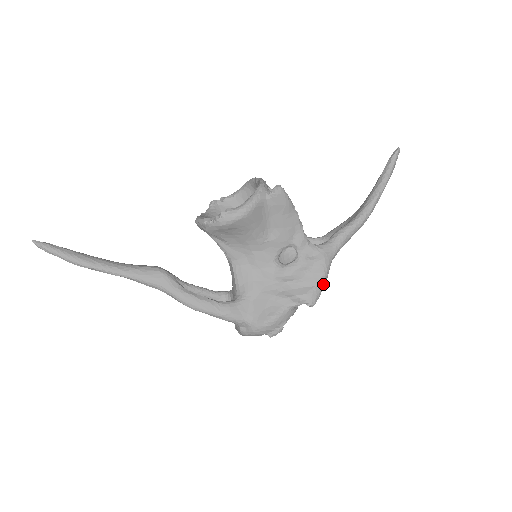
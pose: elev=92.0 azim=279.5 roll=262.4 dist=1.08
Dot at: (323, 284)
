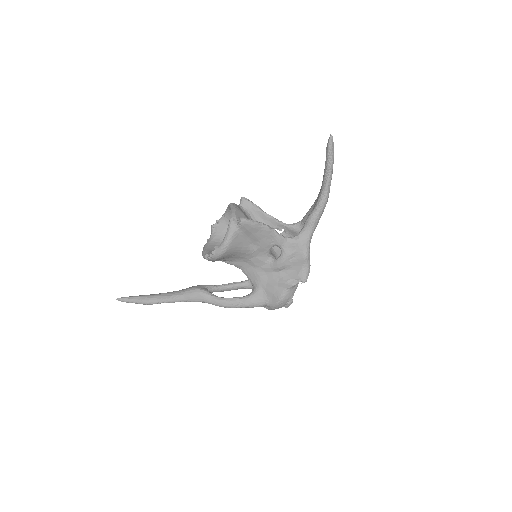
Dot at: (308, 264)
